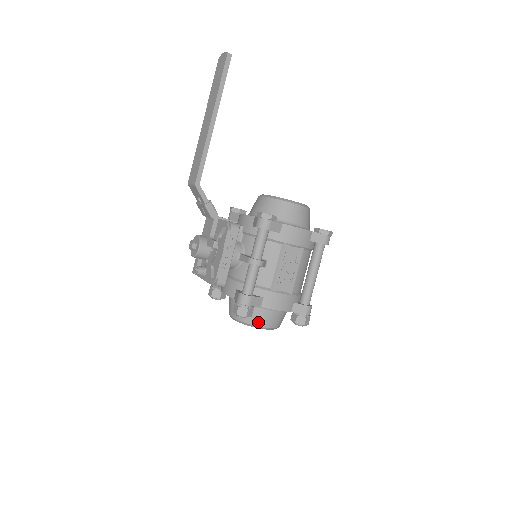
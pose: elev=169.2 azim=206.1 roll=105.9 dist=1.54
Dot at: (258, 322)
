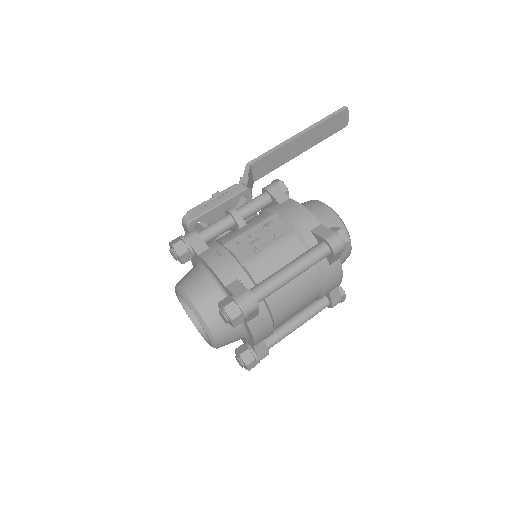
Dot at: (186, 284)
